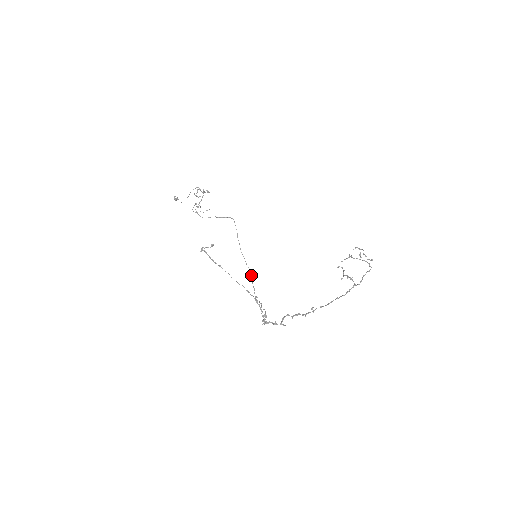
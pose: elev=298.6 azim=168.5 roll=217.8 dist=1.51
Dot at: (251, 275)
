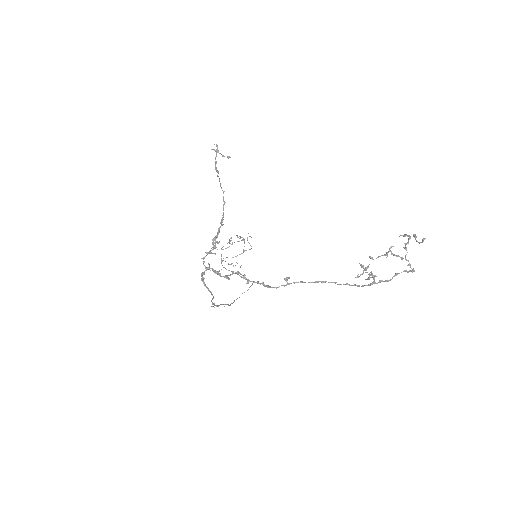
Dot at: (227, 304)
